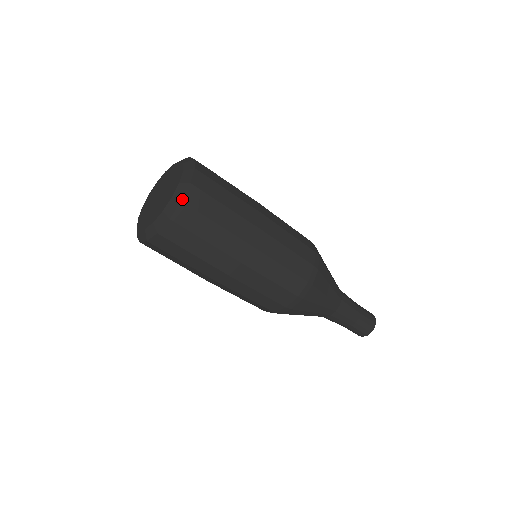
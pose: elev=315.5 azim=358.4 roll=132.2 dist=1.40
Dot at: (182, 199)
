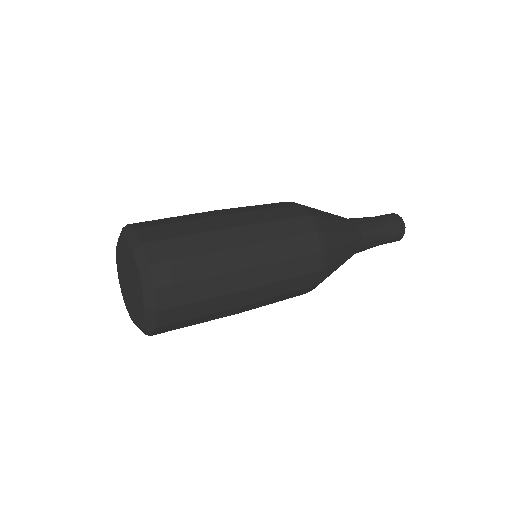
Dot at: (156, 309)
